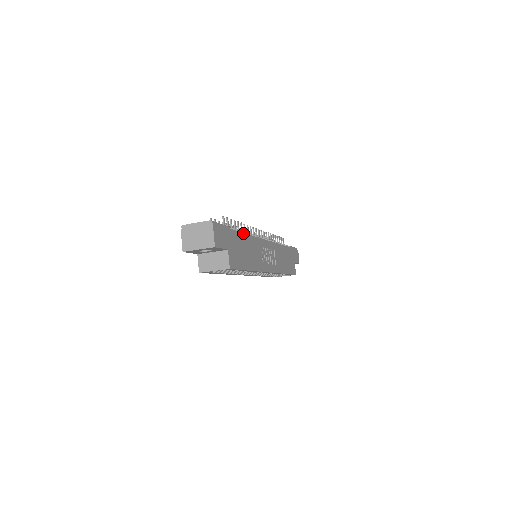
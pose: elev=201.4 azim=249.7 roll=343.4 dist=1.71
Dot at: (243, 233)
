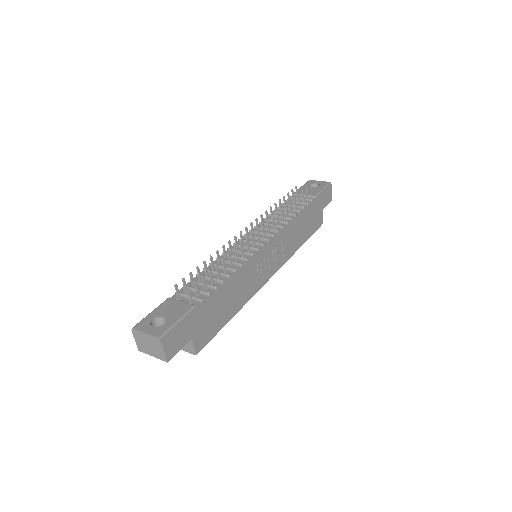
Dot at: (220, 288)
